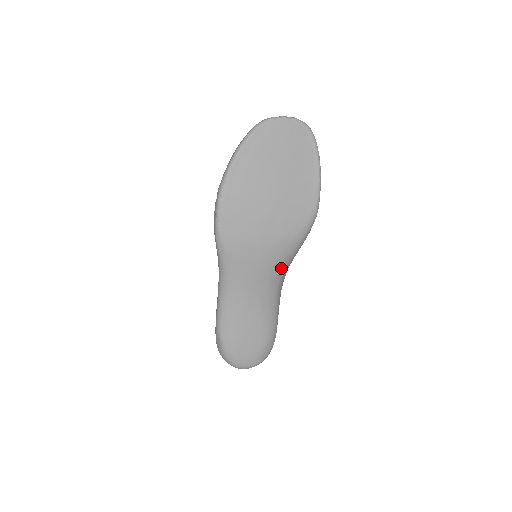
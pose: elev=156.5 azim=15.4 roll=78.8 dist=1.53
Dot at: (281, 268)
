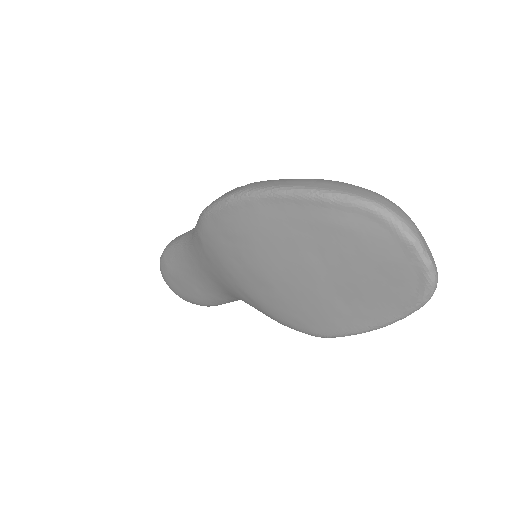
Dot at: occluded
